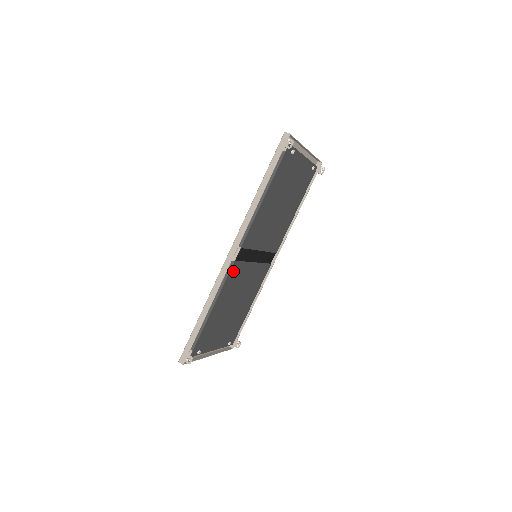
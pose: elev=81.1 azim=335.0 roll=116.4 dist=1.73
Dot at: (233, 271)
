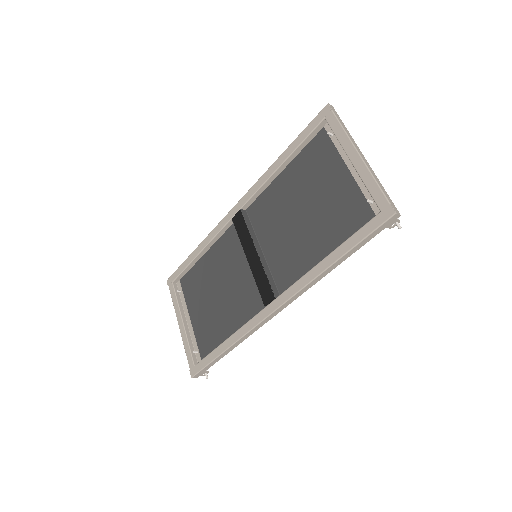
Dot at: (259, 308)
